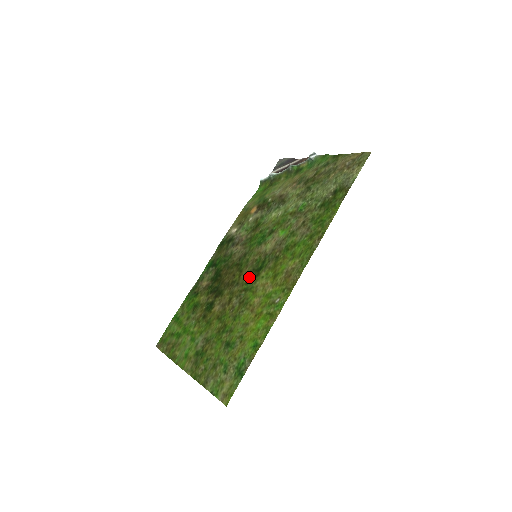
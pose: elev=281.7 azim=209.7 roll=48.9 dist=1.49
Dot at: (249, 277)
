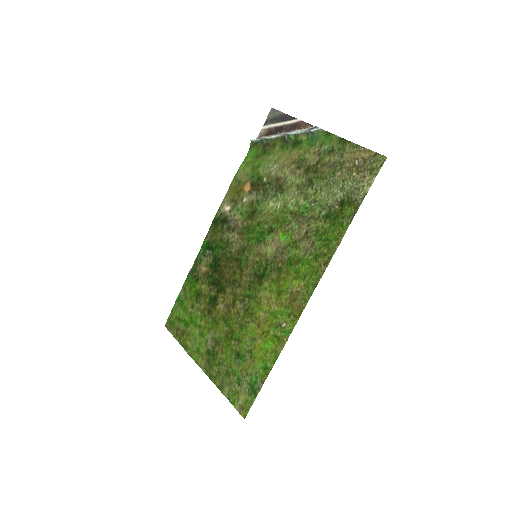
Dot at: (251, 282)
